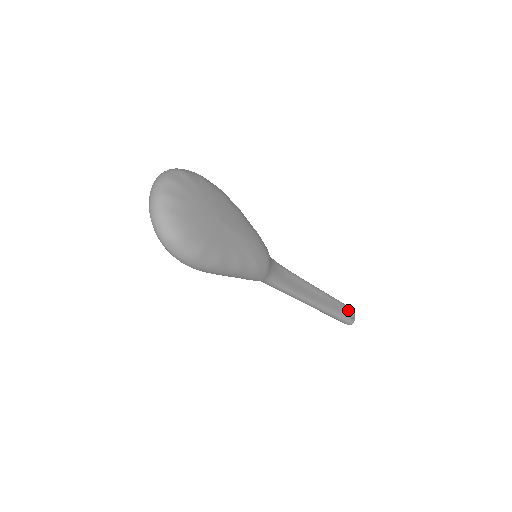
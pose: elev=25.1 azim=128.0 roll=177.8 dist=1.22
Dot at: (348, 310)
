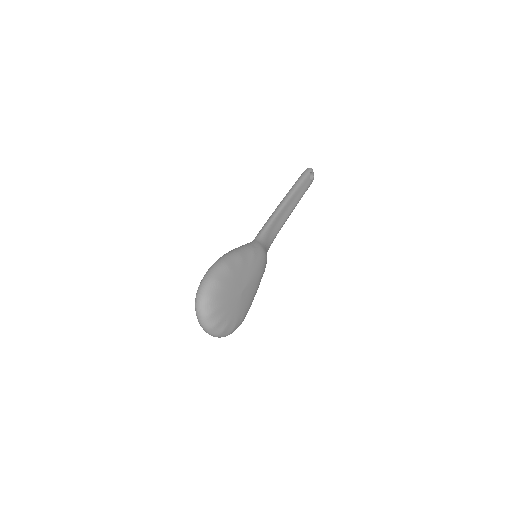
Dot at: (309, 178)
